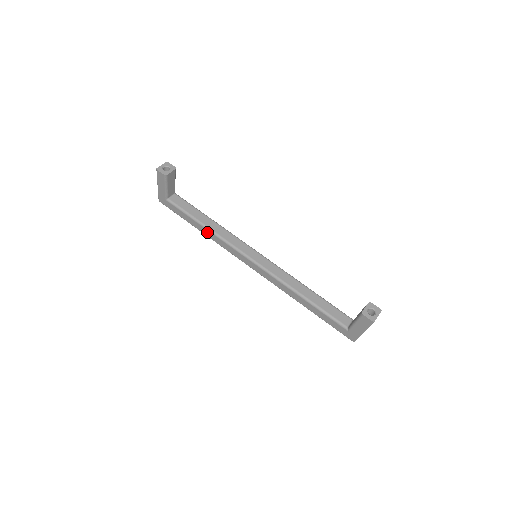
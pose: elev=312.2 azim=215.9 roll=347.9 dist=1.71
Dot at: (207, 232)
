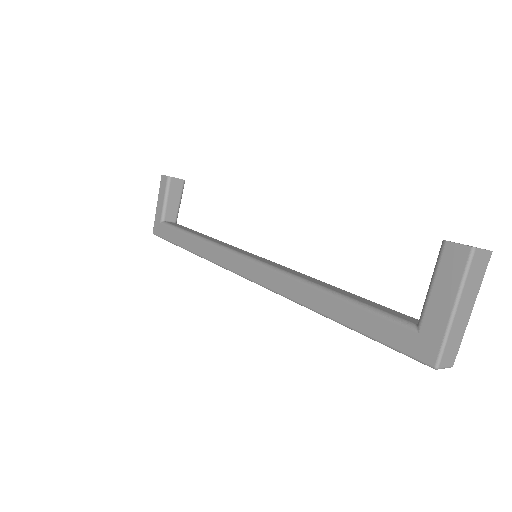
Dot at: (196, 244)
